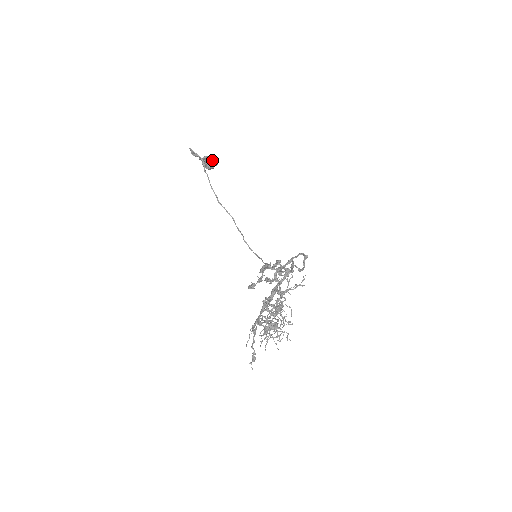
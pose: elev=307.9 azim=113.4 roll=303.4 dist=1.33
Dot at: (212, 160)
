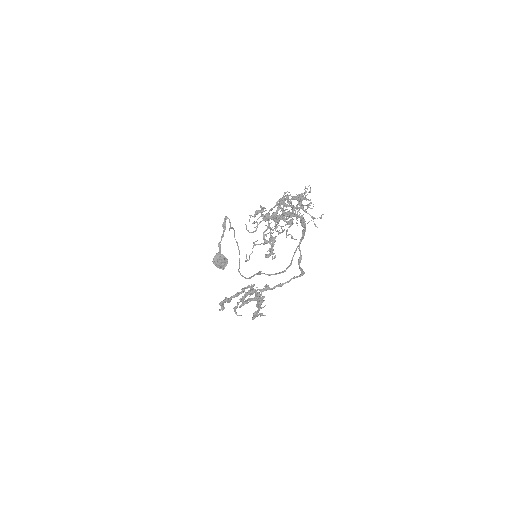
Dot at: (225, 257)
